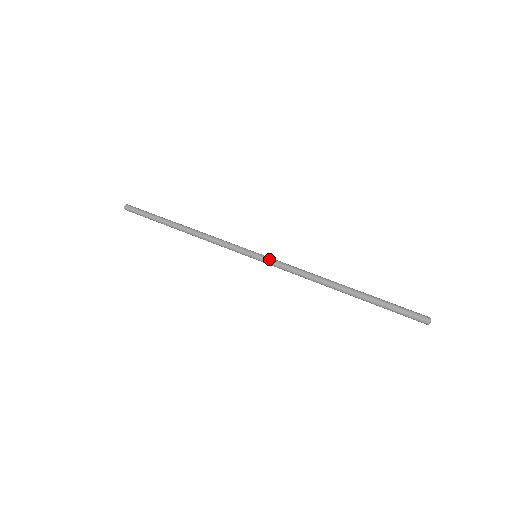
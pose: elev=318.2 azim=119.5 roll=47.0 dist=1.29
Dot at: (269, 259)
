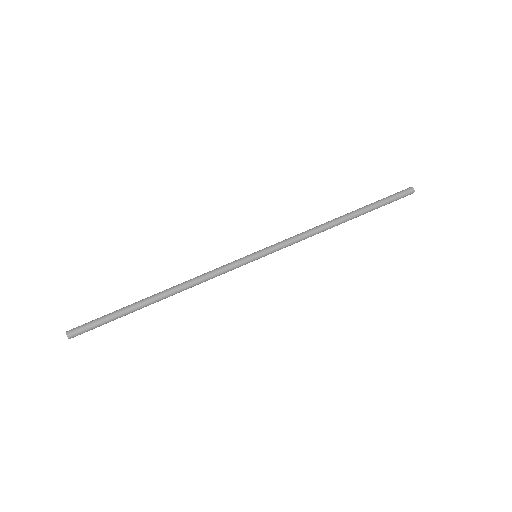
Dot at: (270, 246)
